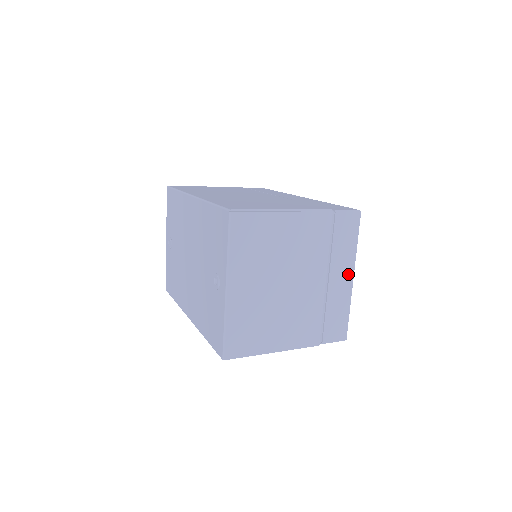
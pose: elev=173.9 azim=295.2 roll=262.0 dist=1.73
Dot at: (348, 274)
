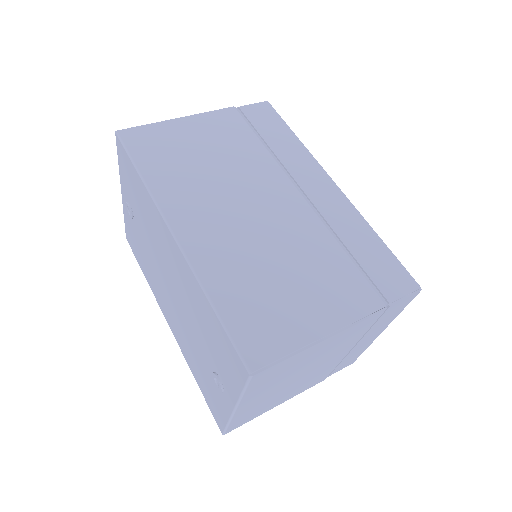
Dot at: (378, 333)
